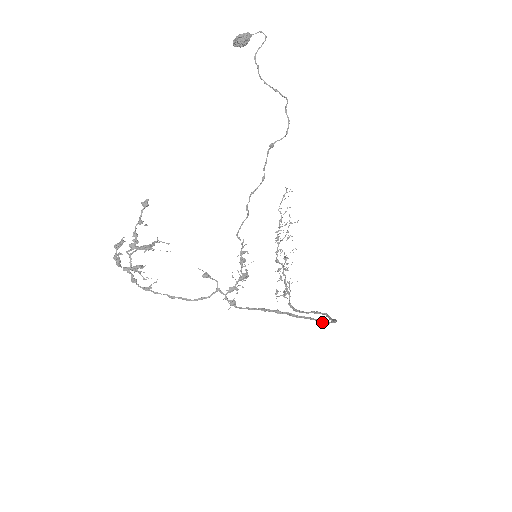
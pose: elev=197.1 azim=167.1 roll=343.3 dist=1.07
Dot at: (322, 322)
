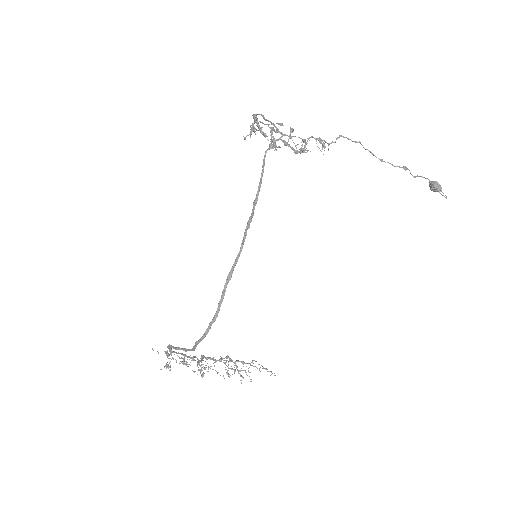
Dot at: (228, 278)
